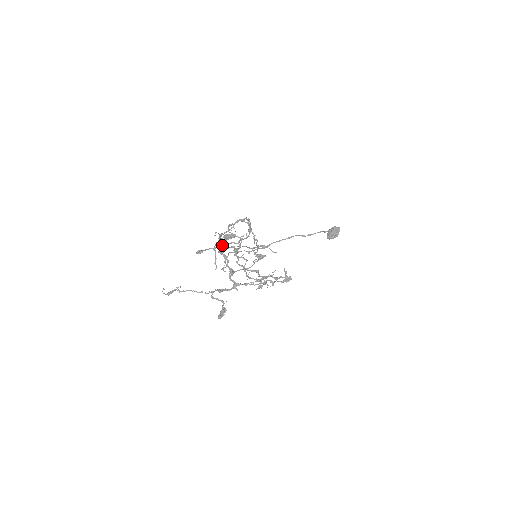
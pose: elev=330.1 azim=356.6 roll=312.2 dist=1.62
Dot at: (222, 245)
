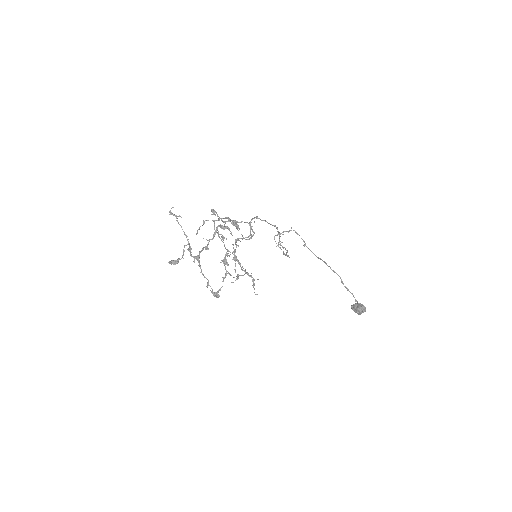
Dot at: (214, 225)
